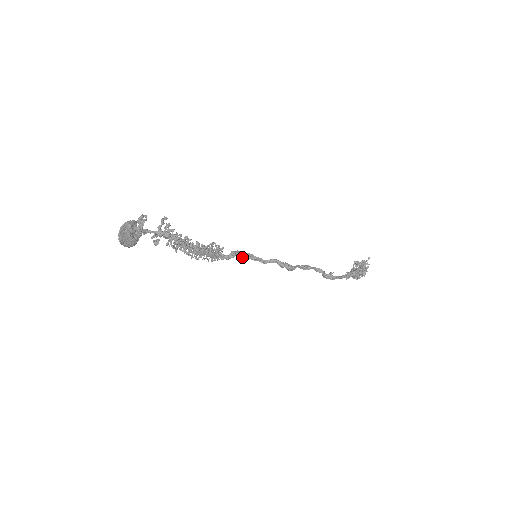
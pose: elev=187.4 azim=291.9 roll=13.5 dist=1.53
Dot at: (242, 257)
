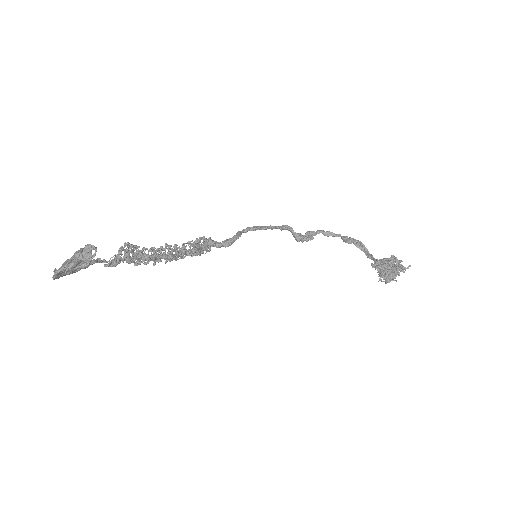
Dot at: (244, 232)
